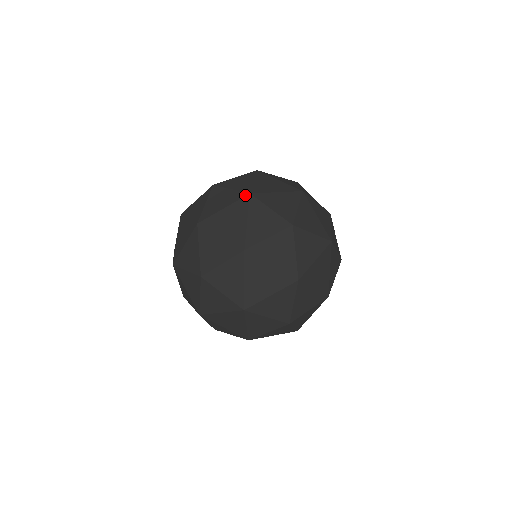
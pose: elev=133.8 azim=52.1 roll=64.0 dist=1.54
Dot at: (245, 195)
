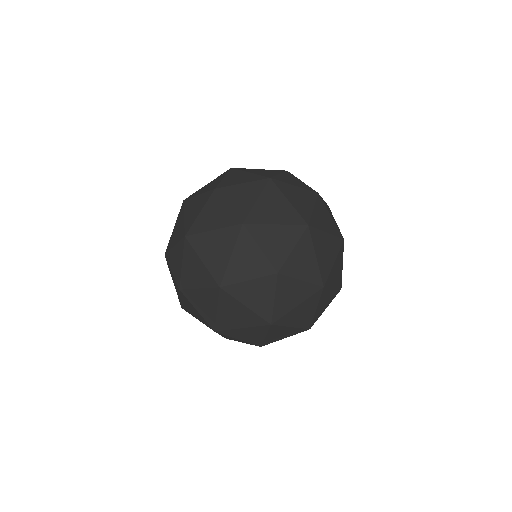
Dot at: (267, 181)
